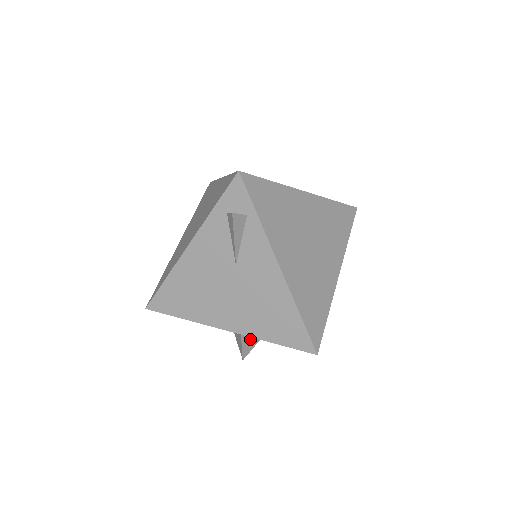
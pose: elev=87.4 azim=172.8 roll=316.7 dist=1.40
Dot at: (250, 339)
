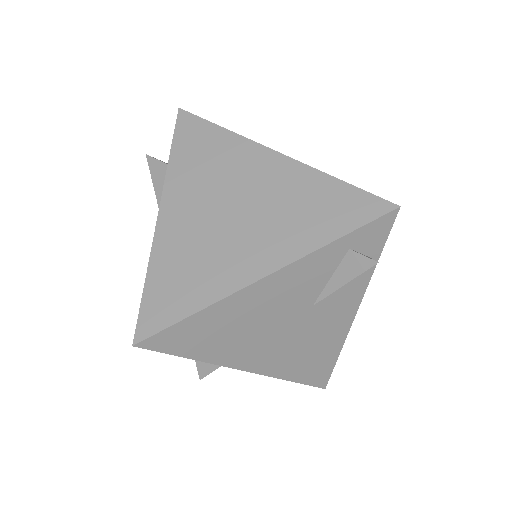
Dot at: occluded
